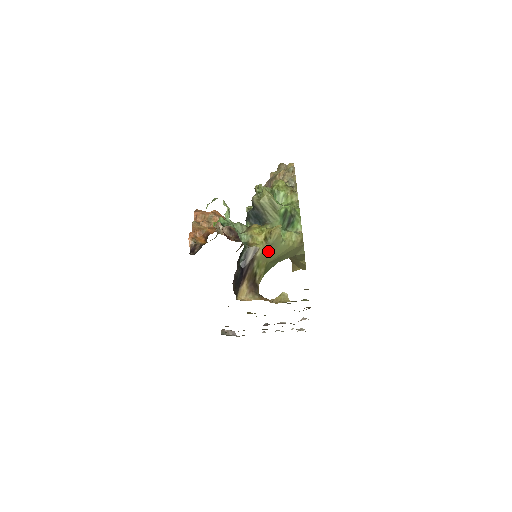
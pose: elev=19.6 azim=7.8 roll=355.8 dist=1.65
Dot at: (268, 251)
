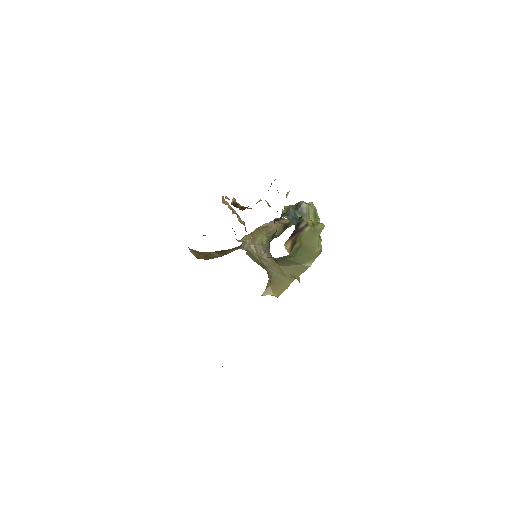
Dot at: (310, 234)
